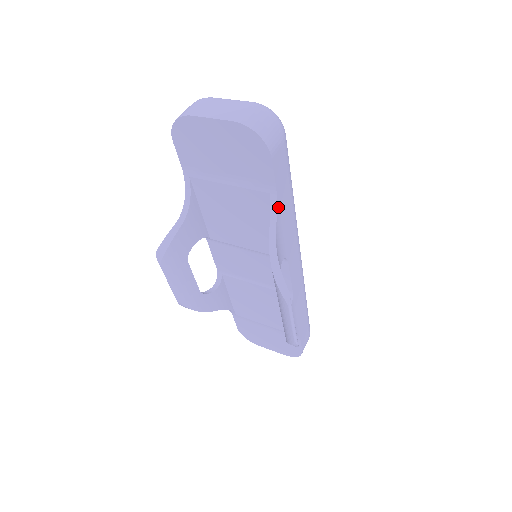
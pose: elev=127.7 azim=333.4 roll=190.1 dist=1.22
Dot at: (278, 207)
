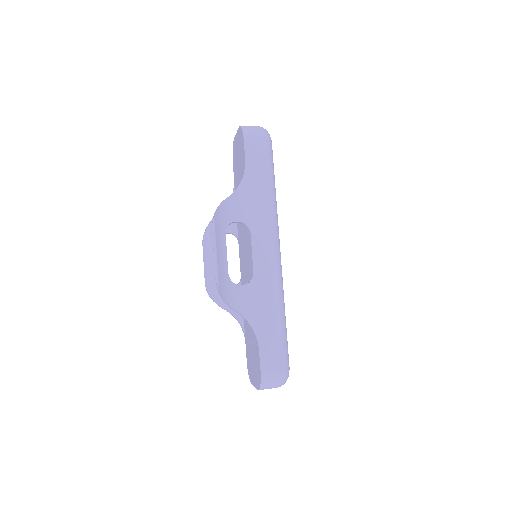
Dot at: (245, 178)
